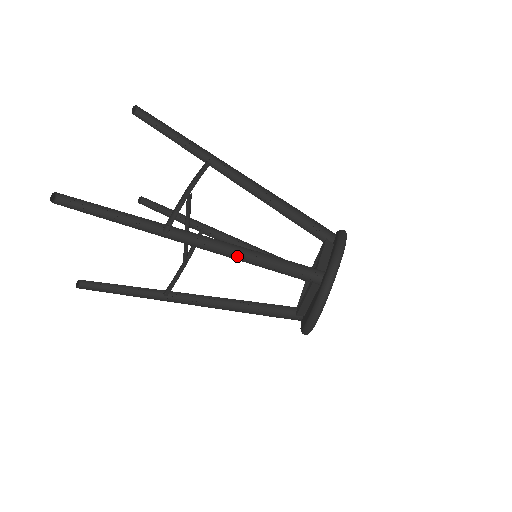
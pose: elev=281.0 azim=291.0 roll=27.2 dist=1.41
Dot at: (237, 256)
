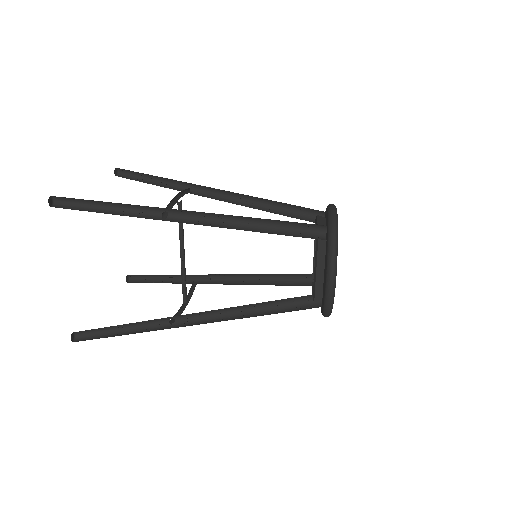
Dot at: (238, 229)
